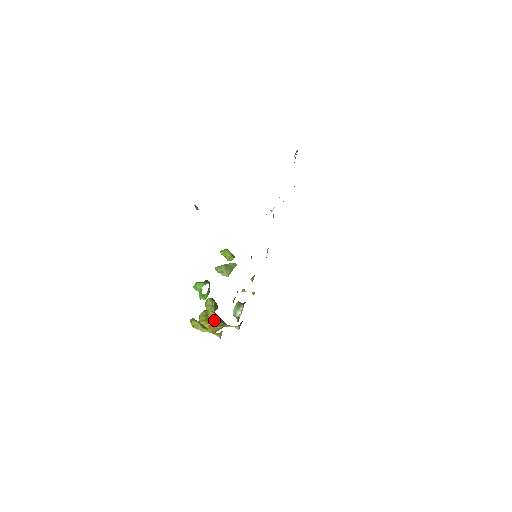
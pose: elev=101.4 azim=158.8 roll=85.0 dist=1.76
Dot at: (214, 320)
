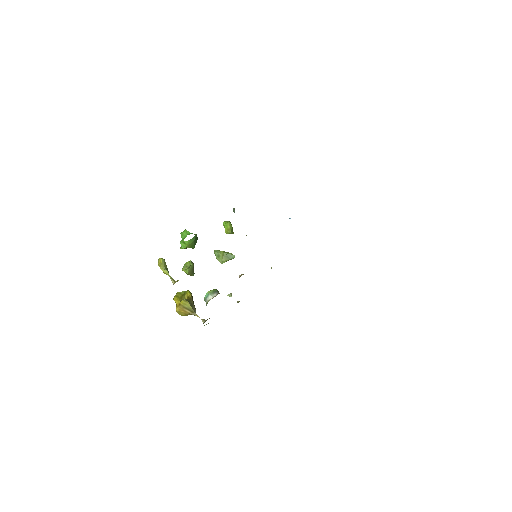
Dot at: (187, 300)
